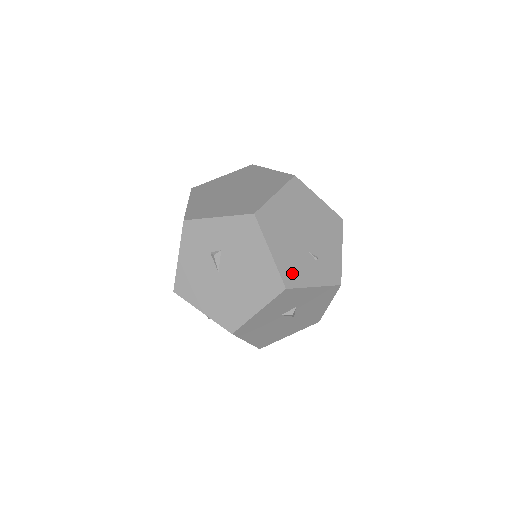
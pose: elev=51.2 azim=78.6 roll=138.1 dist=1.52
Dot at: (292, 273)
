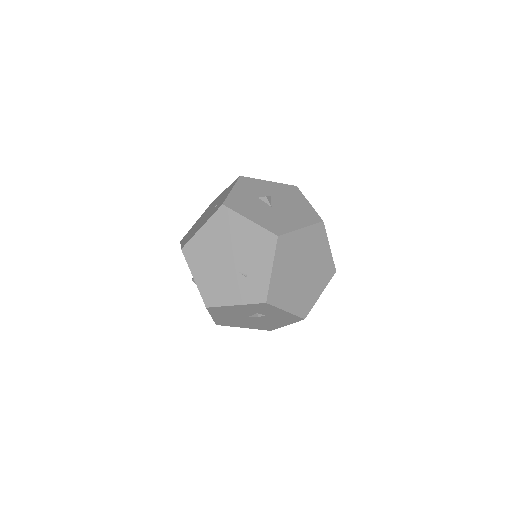
Dot at: occluded
